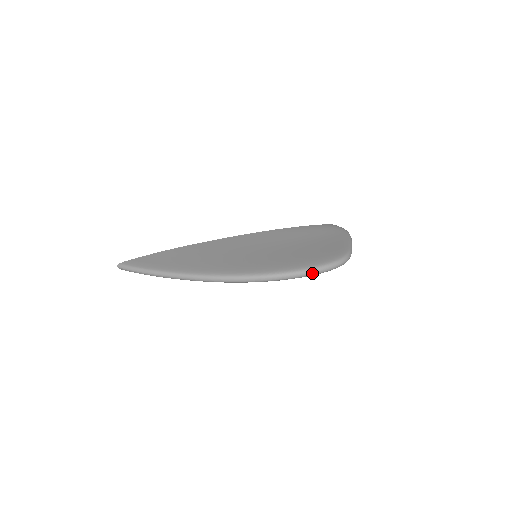
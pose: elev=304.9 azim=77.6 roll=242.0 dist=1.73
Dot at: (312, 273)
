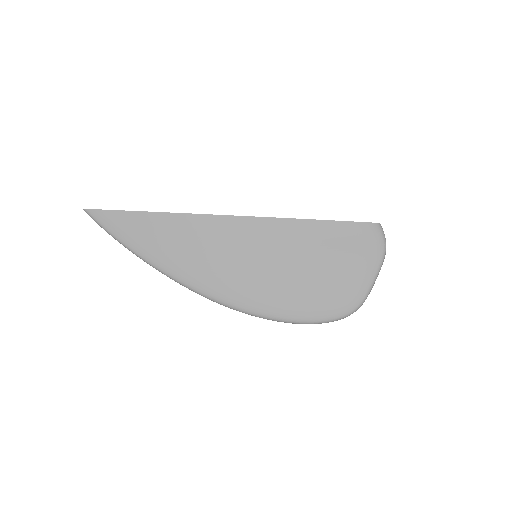
Dot at: occluded
